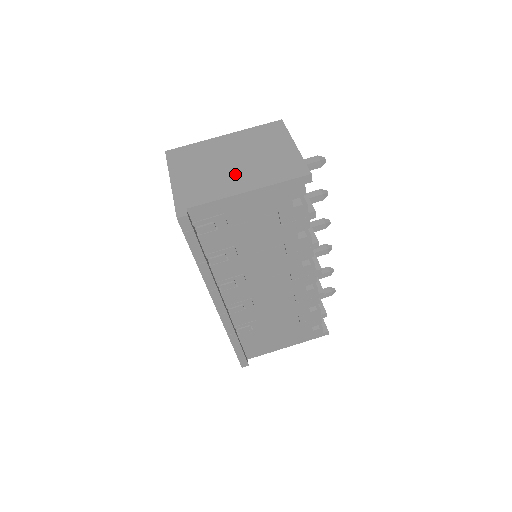
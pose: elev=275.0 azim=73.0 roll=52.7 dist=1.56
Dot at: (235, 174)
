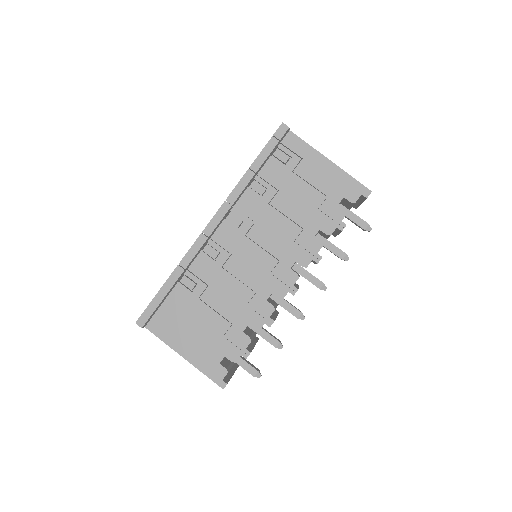
Dot at: occluded
